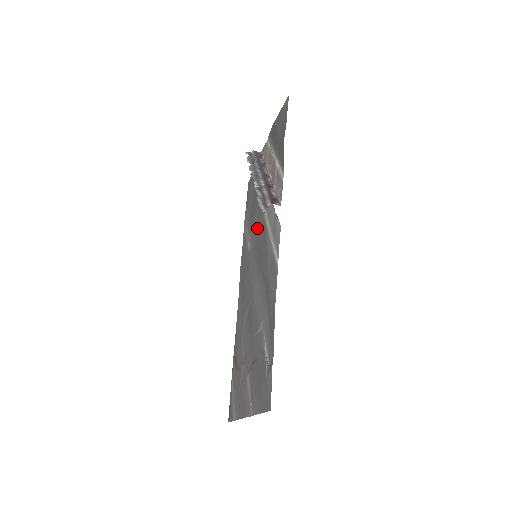
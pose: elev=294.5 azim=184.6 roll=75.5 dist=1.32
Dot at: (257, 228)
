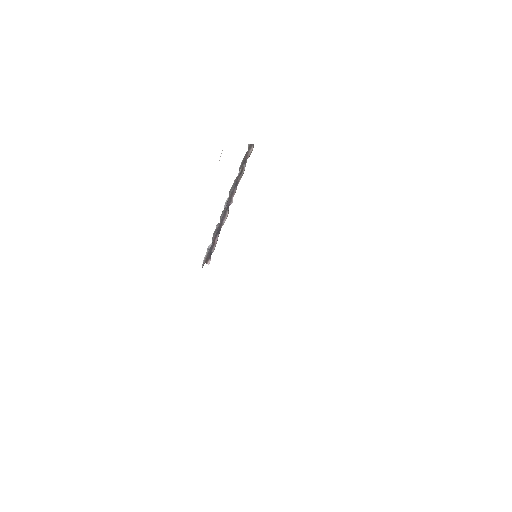
Dot at: occluded
